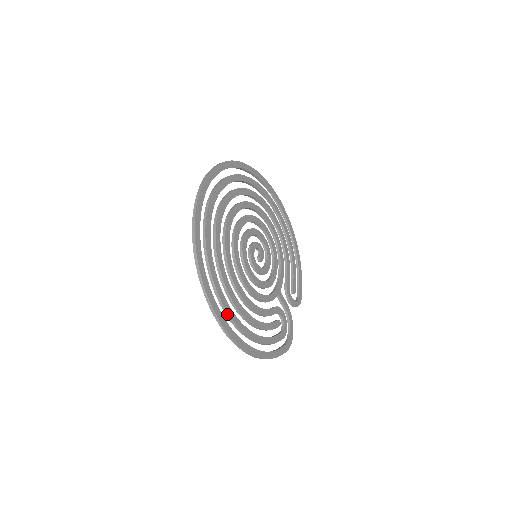
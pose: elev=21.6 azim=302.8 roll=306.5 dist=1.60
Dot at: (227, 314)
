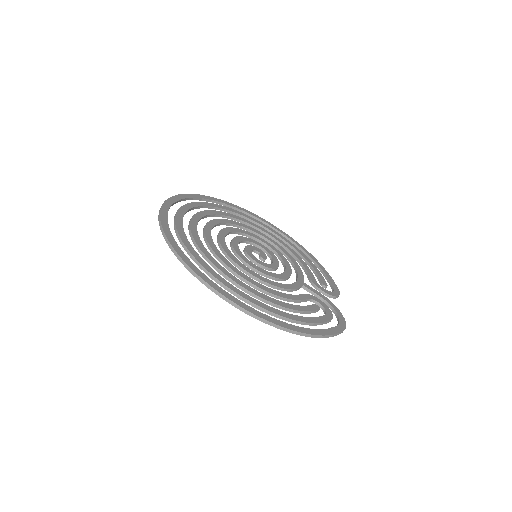
Dot at: (236, 295)
